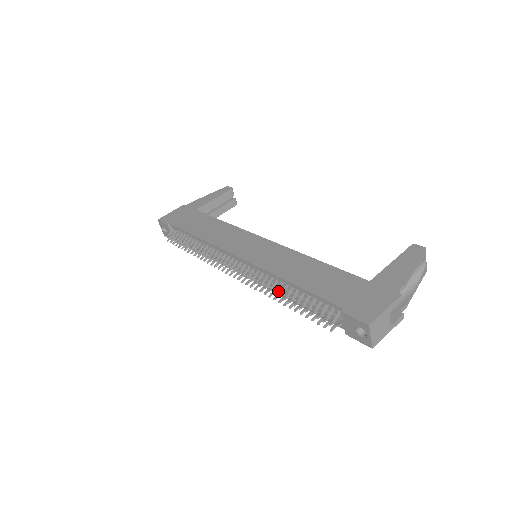
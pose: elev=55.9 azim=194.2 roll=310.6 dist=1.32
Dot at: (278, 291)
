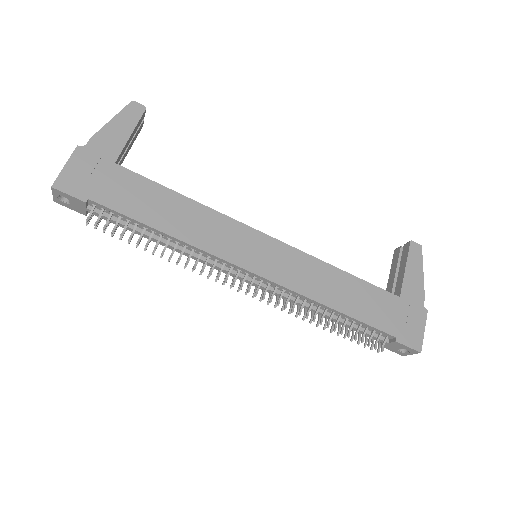
Dot at: occluded
